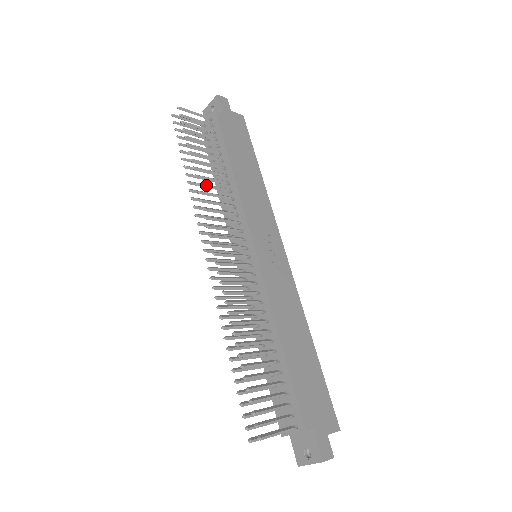
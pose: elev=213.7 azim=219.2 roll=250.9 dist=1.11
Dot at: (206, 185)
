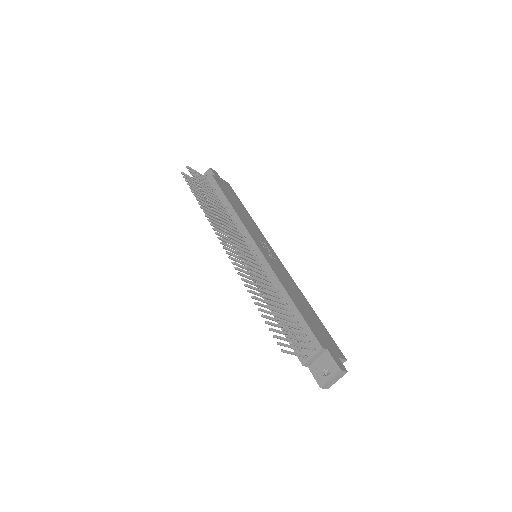
Dot at: (215, 207)
